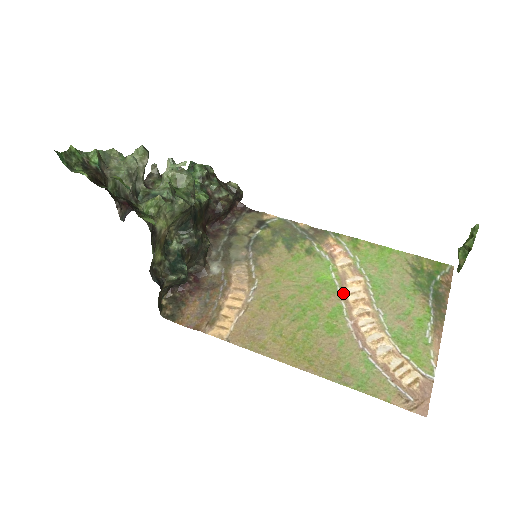
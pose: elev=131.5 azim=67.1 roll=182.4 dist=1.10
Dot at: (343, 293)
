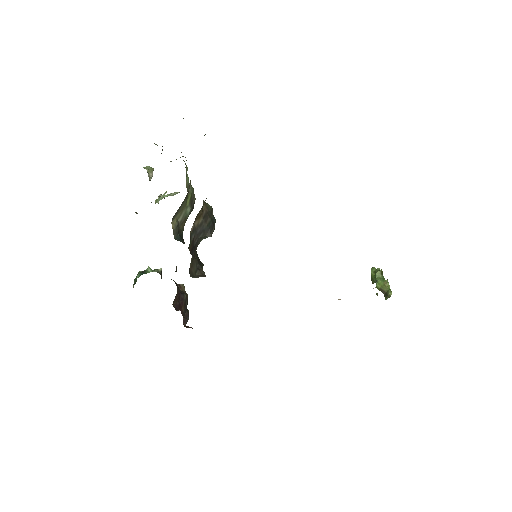
Dot at: occluded
